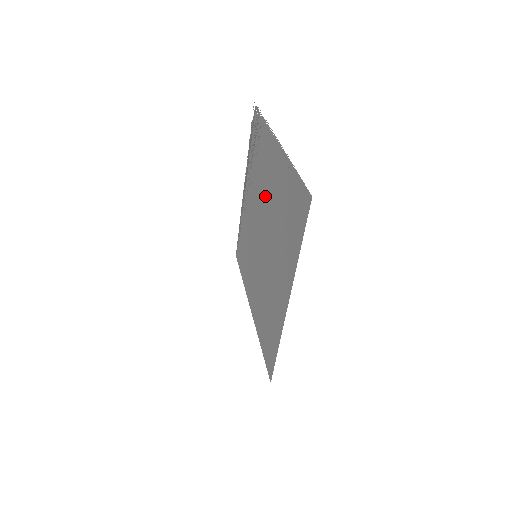
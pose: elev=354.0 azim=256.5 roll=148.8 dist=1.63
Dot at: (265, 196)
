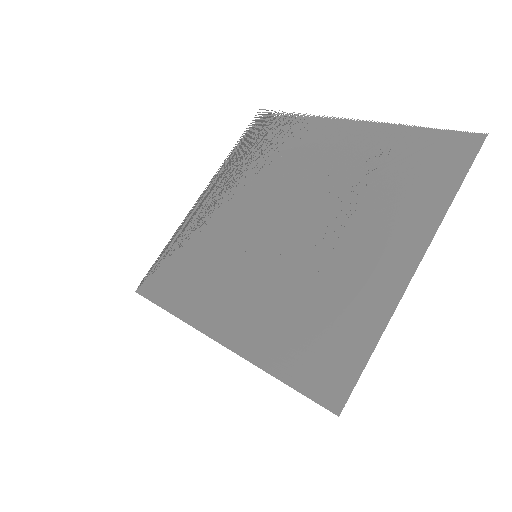
Dot at: (306, 178)
